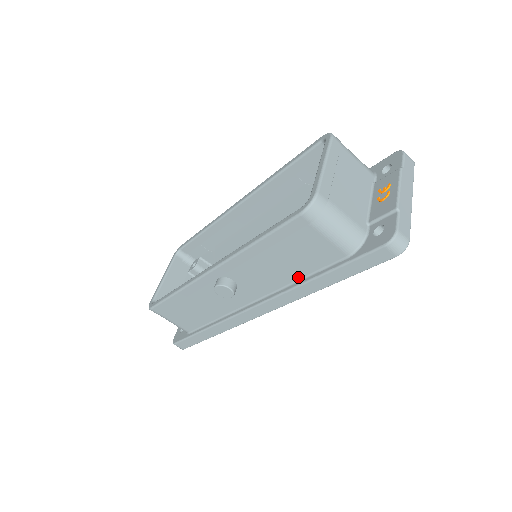
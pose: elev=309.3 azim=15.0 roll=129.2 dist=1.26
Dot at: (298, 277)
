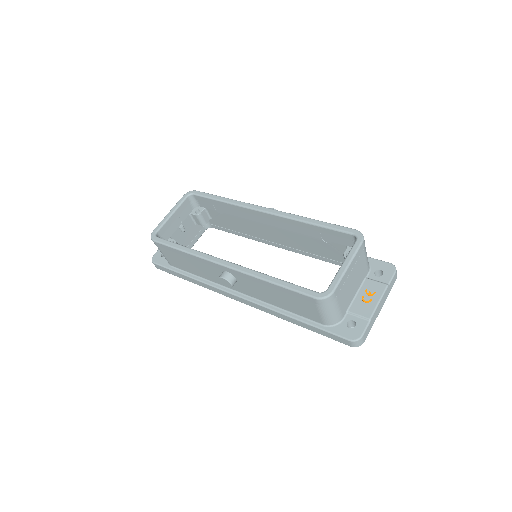
Dot at: (282, 308)
